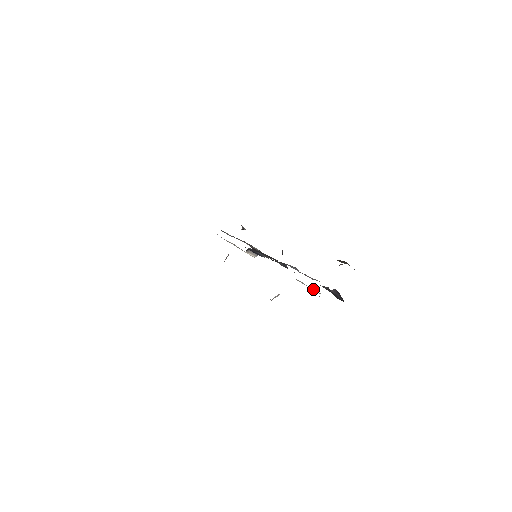
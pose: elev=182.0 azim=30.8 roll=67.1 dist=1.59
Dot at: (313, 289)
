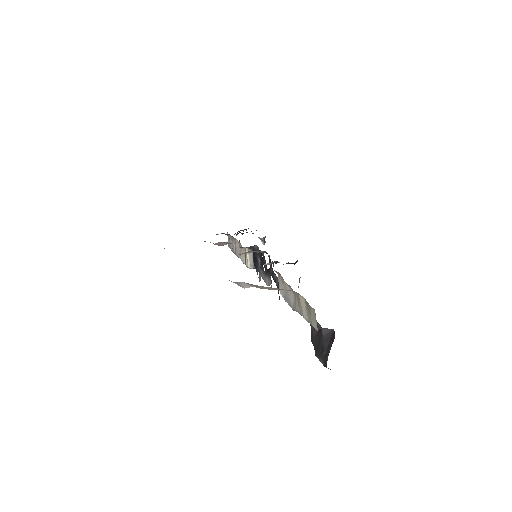
Dot at: (304, 305)
